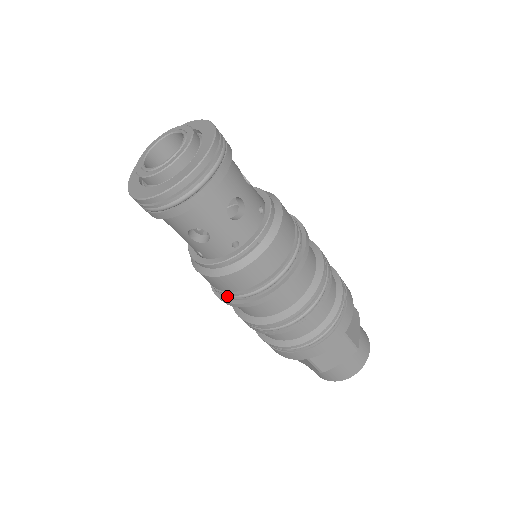
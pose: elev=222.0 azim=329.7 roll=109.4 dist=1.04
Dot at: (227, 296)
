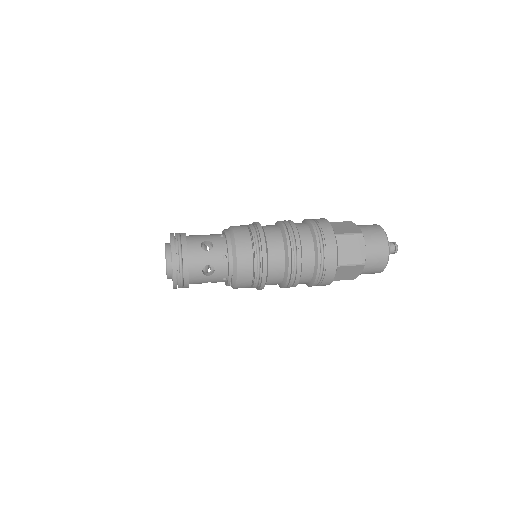
Dot at: occluded
